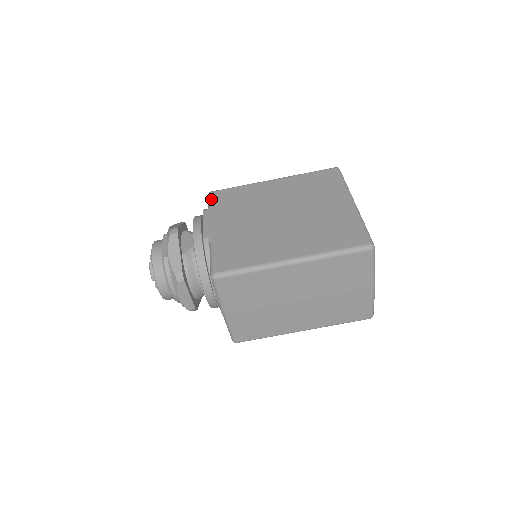
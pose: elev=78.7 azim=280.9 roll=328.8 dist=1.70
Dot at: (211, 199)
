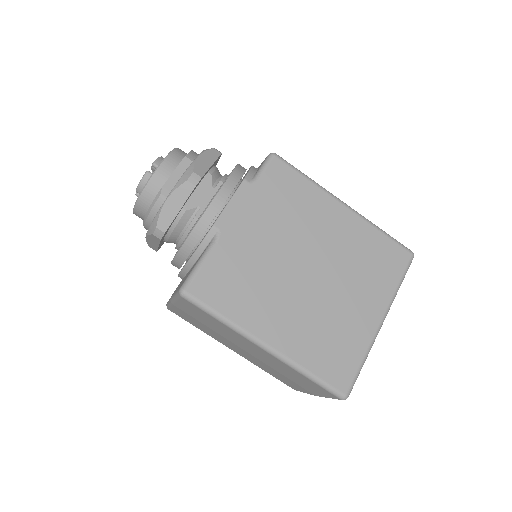
Dot at: (266, 168)
